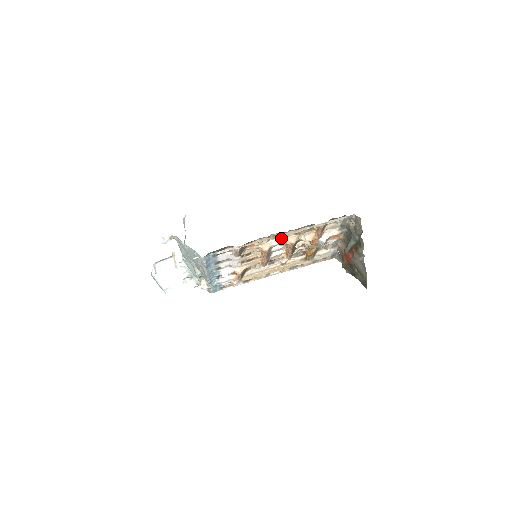
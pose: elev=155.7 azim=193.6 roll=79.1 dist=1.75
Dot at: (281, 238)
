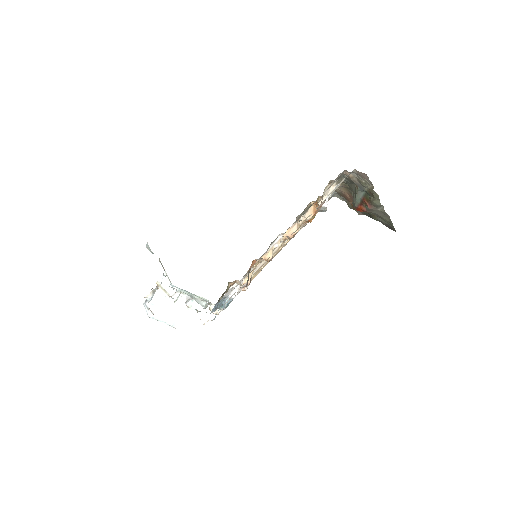
Dot at: (281, 236)
